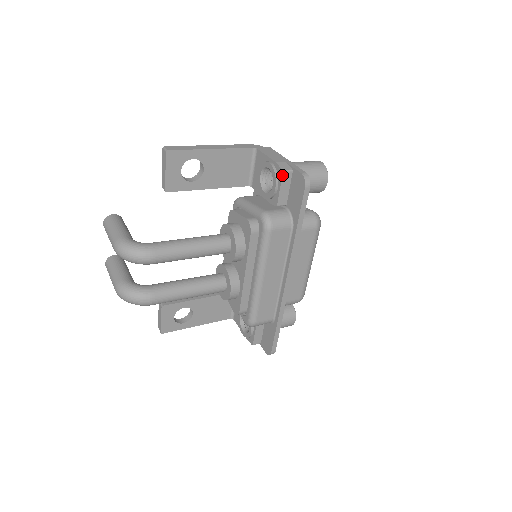
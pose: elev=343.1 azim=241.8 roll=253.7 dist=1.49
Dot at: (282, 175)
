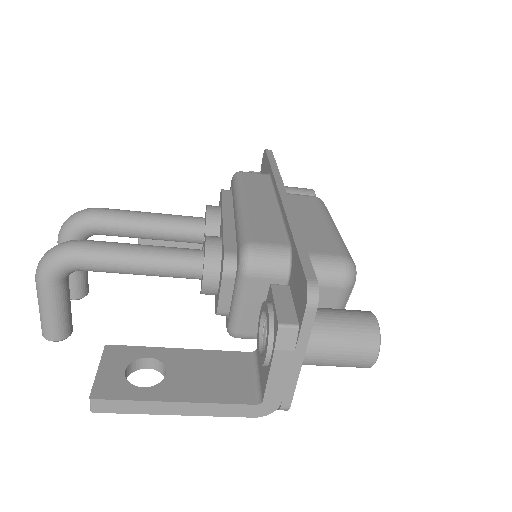
Dot at: occluded
